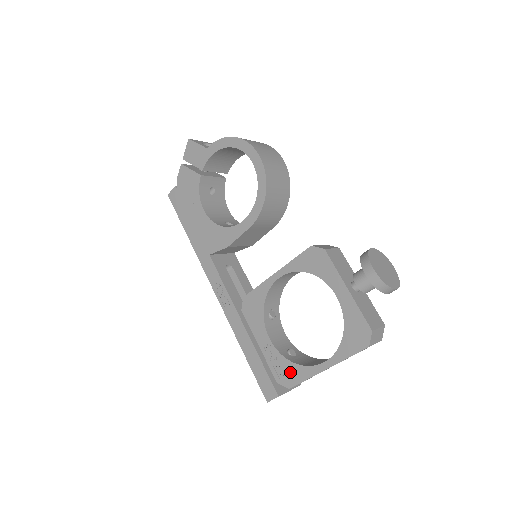
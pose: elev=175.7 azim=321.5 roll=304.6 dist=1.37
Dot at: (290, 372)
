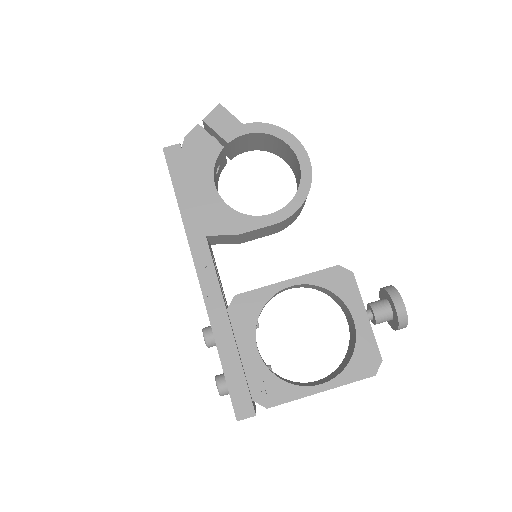
Dot at: (274, 389)
